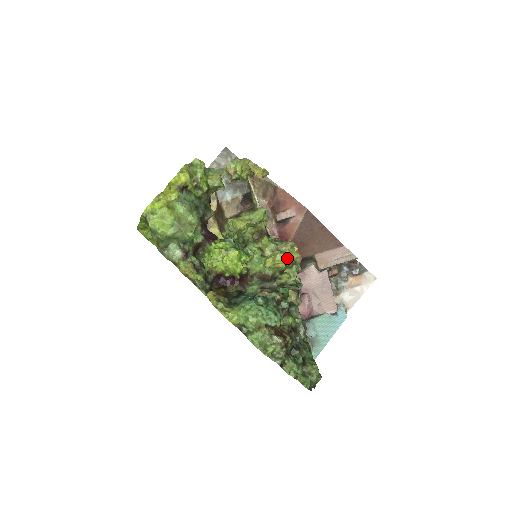
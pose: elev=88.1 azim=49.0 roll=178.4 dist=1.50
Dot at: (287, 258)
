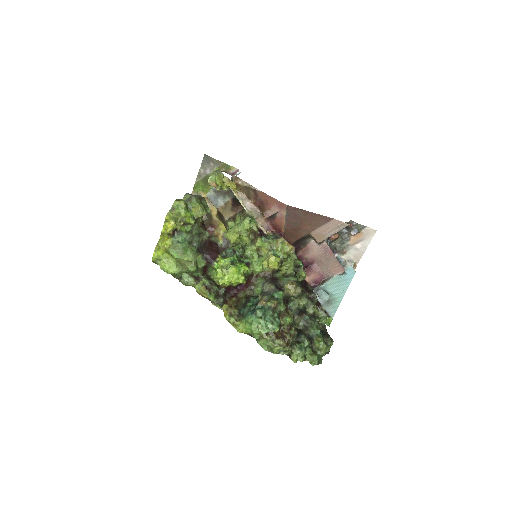
Dot at: (280, 255)
